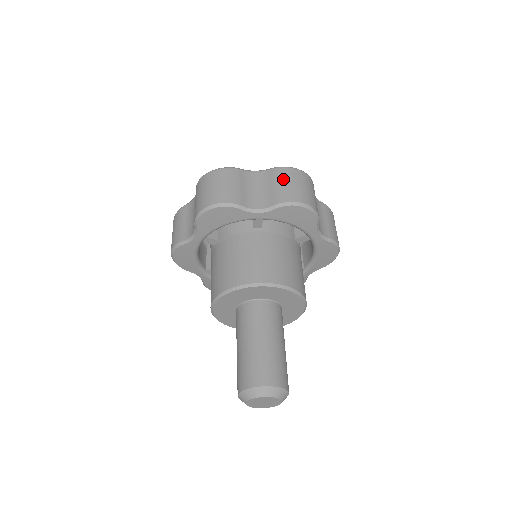
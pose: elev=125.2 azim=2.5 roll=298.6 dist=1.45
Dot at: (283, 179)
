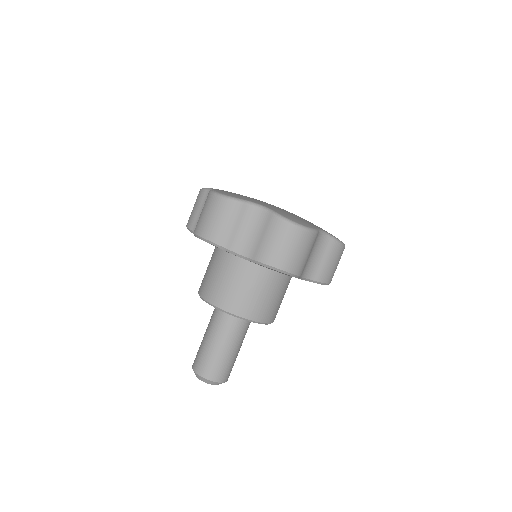
Dot at: (275, 235)
